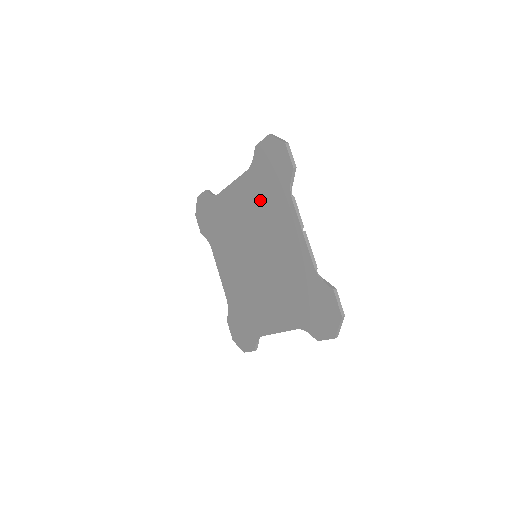
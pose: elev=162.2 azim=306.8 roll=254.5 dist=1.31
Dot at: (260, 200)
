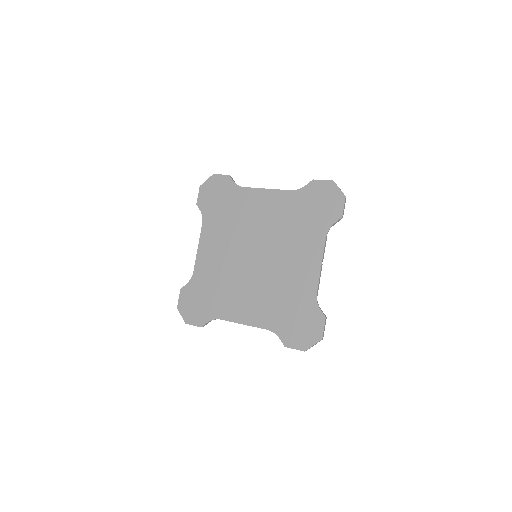
Dot at: (291, 219)
